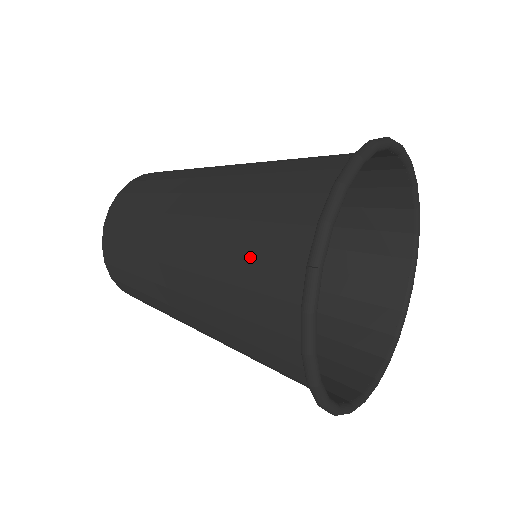
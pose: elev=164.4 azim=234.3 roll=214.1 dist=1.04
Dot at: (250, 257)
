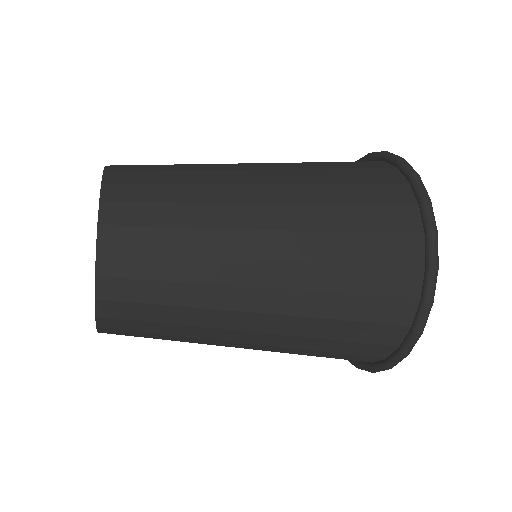
Dot at: occluded
